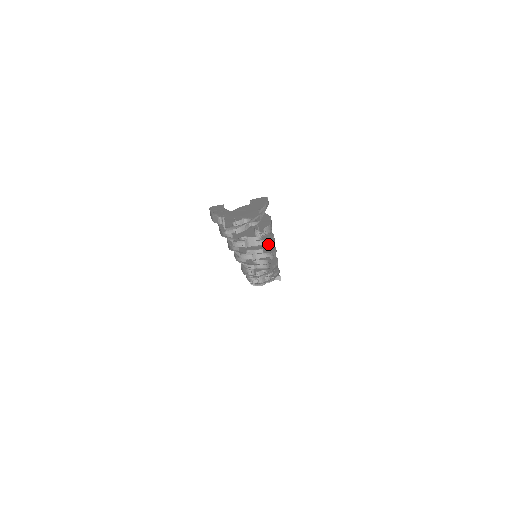
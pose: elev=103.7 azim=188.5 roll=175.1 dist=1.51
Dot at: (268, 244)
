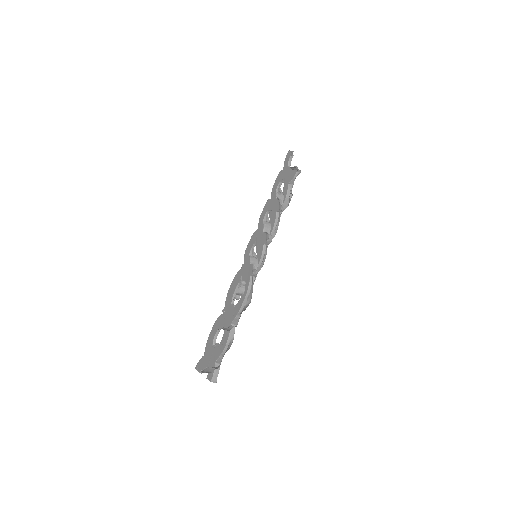
Dot at: occluded
